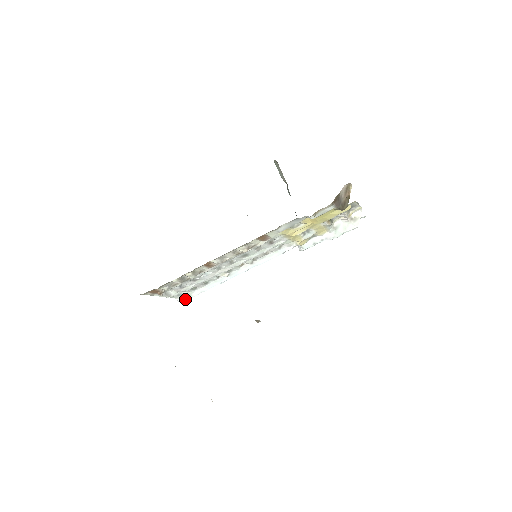
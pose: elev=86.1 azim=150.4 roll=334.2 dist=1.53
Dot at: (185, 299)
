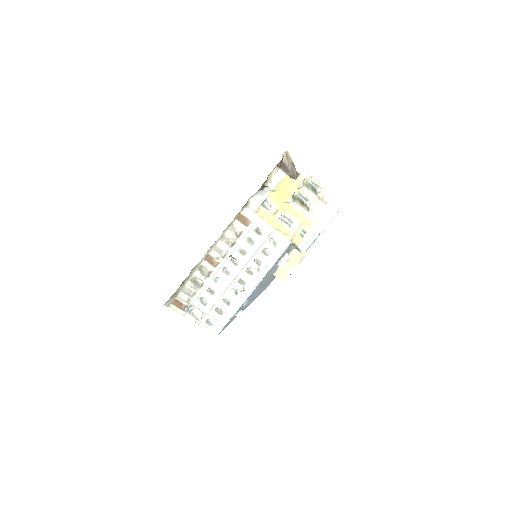
Dot at: (218, 331)
